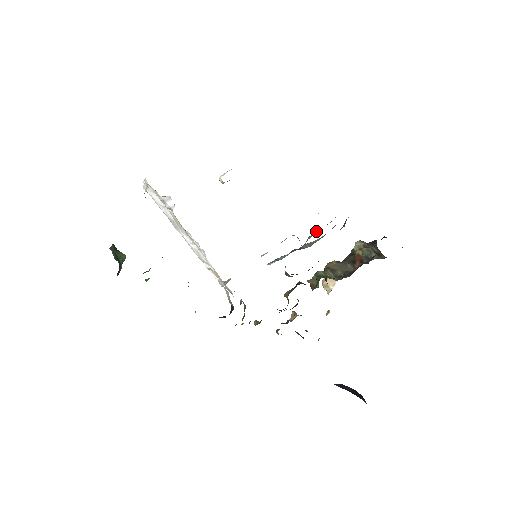
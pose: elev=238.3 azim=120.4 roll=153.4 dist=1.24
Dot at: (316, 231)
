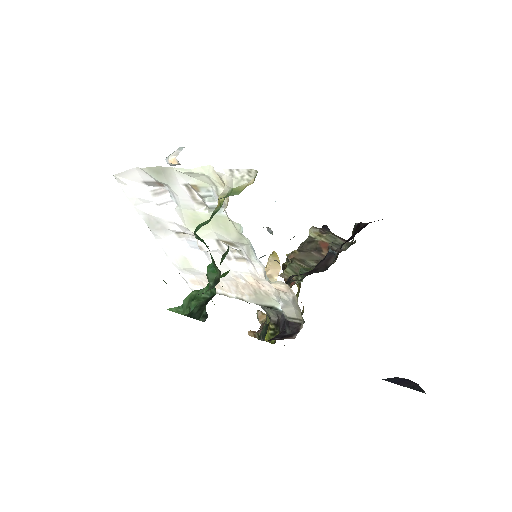
Dot at: occluded
